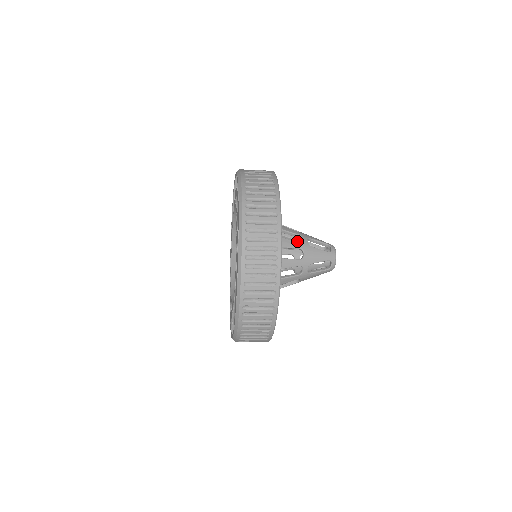
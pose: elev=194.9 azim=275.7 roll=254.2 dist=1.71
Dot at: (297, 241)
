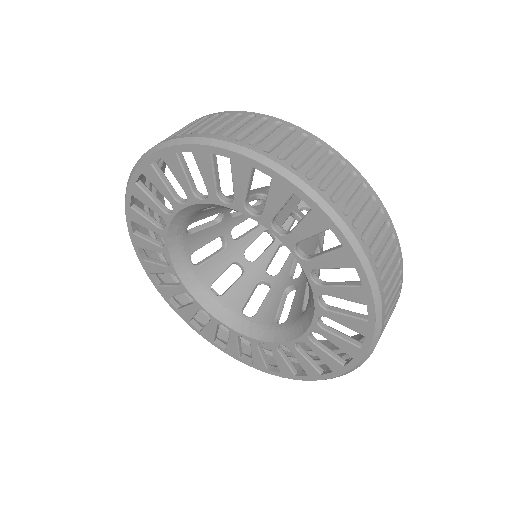
Dot at: occluded
